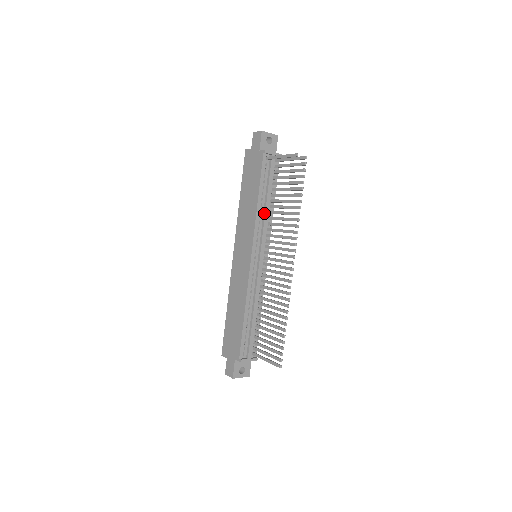
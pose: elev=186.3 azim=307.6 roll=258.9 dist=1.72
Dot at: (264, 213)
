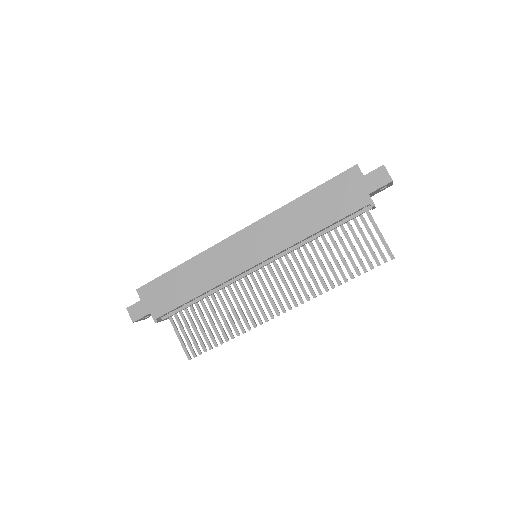
Dot at: (306, 242)
